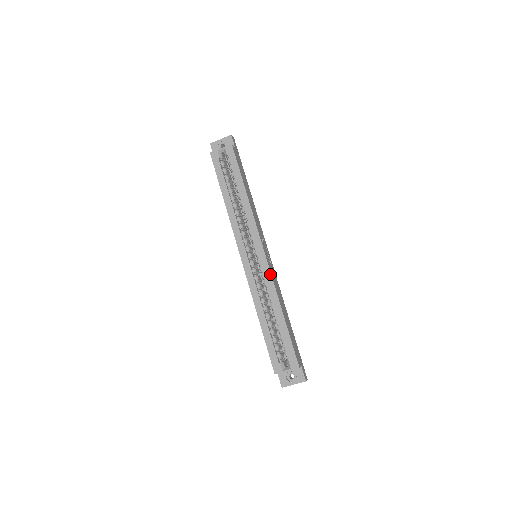
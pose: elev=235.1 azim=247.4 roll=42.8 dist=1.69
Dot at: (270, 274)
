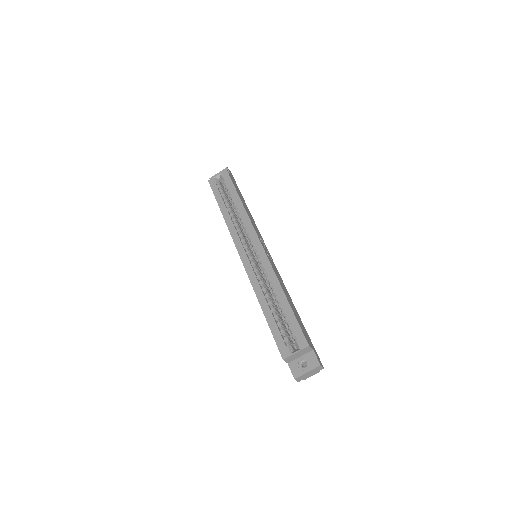
Dot at: (269, 262)
